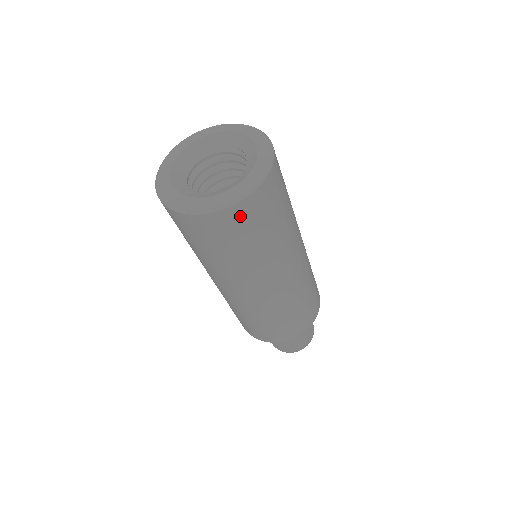
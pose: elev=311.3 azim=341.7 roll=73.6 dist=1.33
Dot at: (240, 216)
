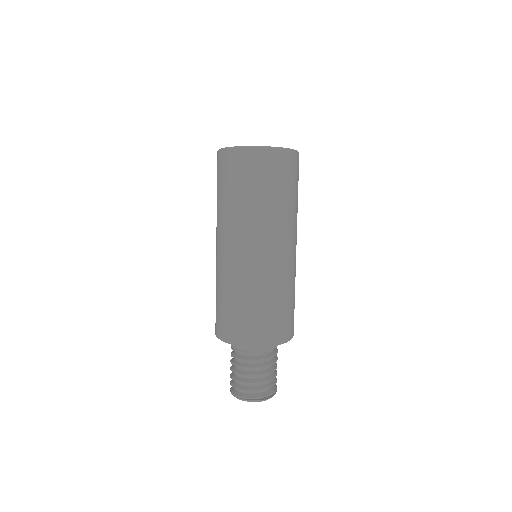
Dot at: (296, 163)
